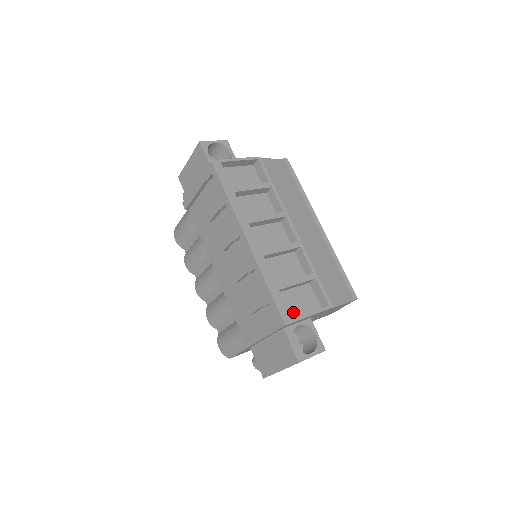
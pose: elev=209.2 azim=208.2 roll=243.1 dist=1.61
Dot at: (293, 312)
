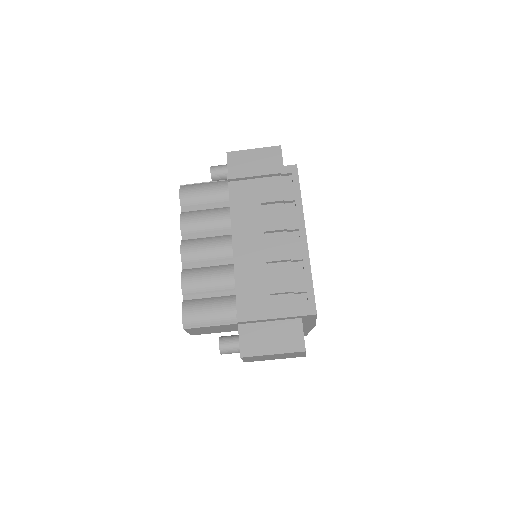
Dot at: occluded
